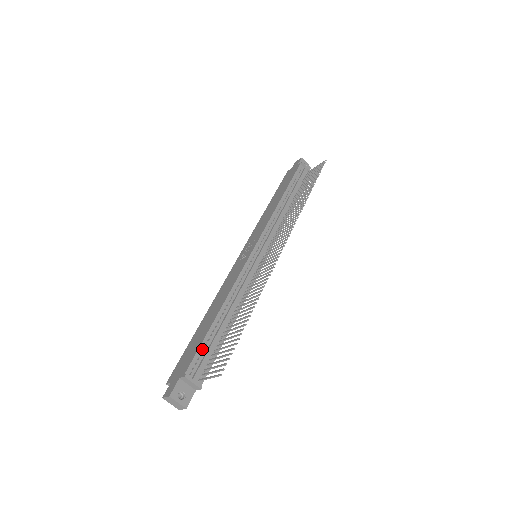
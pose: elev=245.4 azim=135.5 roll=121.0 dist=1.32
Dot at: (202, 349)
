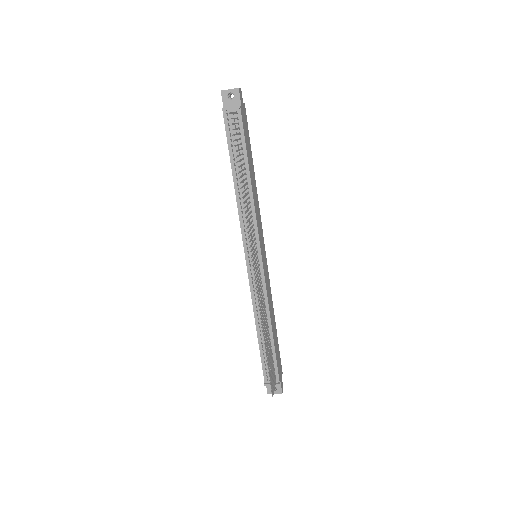
Dot at: (264, 362)
